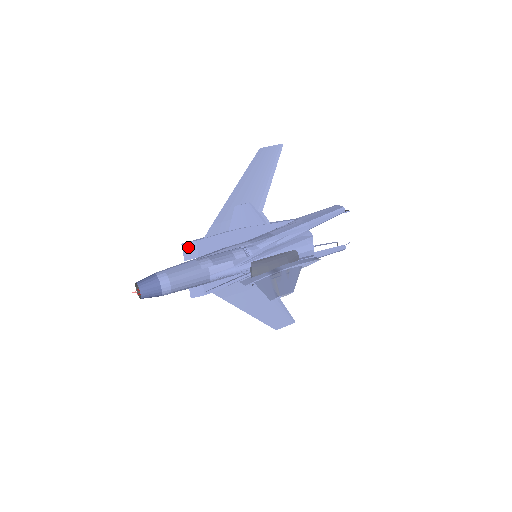
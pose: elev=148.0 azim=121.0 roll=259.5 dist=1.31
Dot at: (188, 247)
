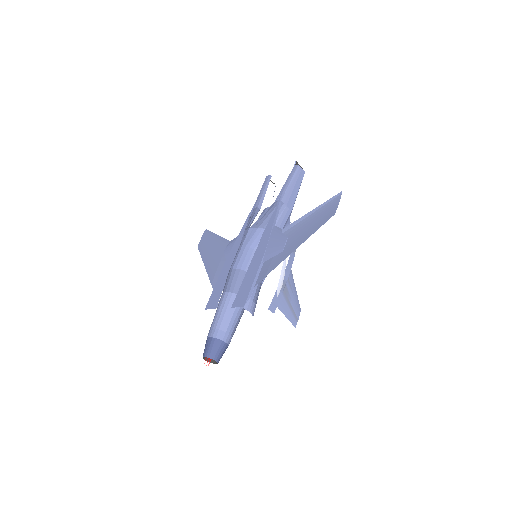
Dot at: (243, 302)
